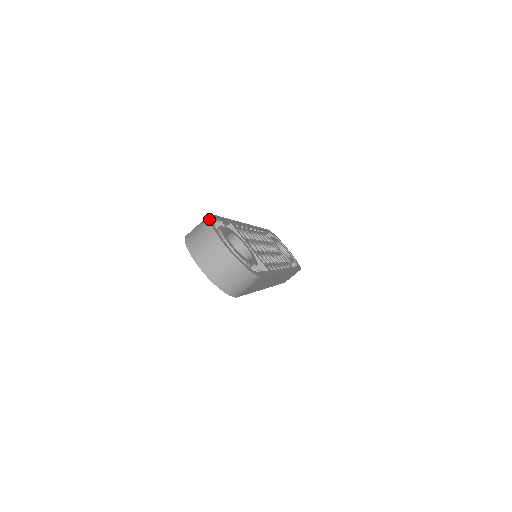
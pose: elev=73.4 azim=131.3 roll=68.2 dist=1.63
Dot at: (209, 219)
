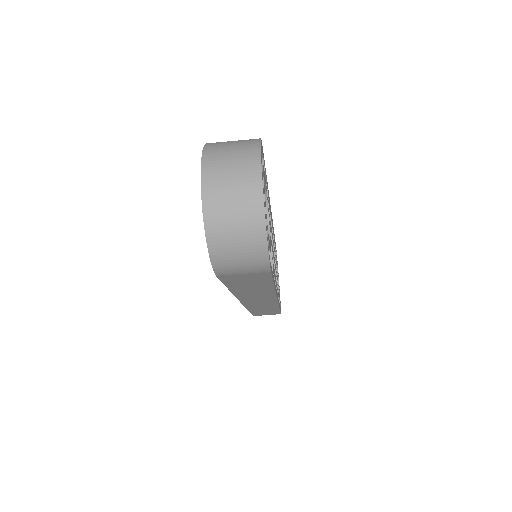
Dot at: occluded
